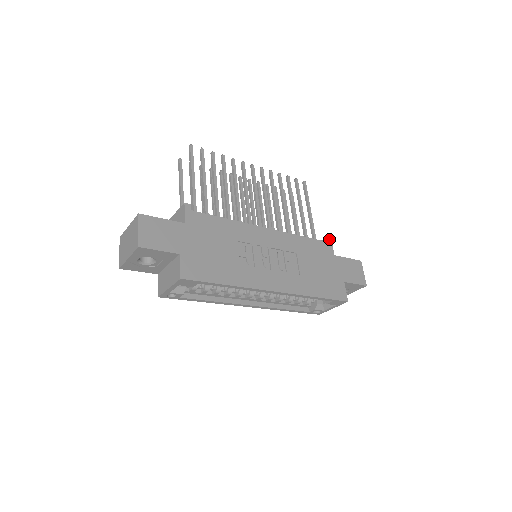
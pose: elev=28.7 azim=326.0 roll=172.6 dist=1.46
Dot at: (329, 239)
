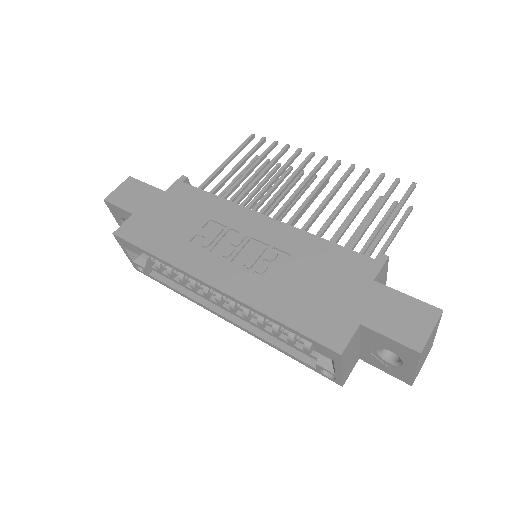
Dot at: (383, 256)
